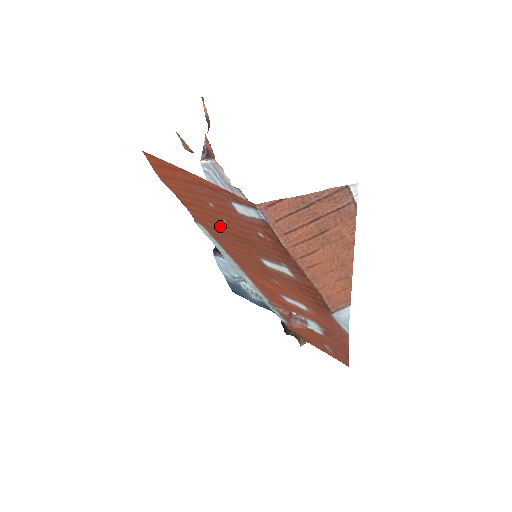
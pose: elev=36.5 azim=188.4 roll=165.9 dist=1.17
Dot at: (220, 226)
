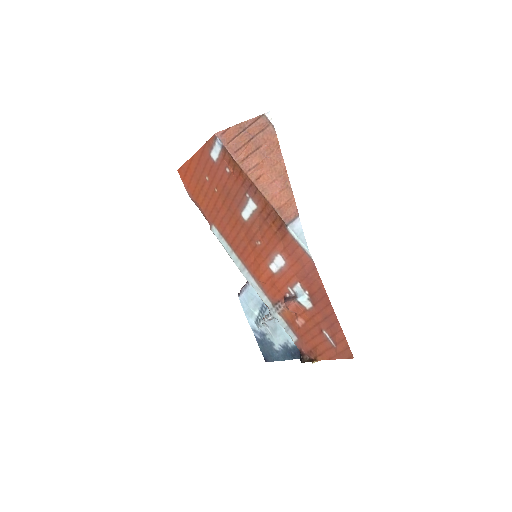
Dot at: (217, 204)
